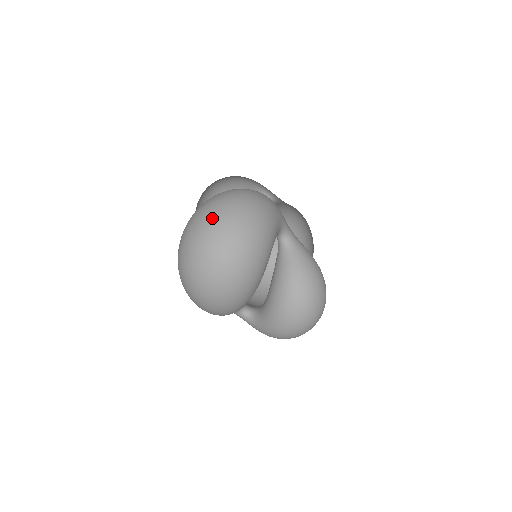
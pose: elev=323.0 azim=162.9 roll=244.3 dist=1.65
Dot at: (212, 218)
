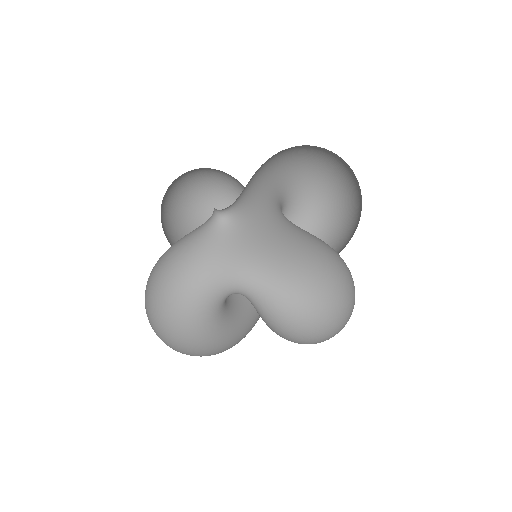
Dot at: occluded
